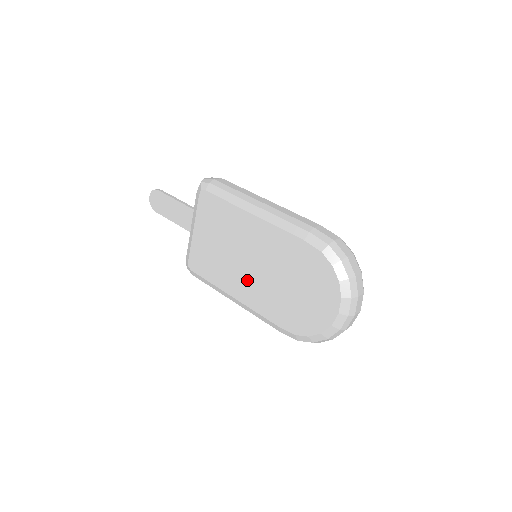
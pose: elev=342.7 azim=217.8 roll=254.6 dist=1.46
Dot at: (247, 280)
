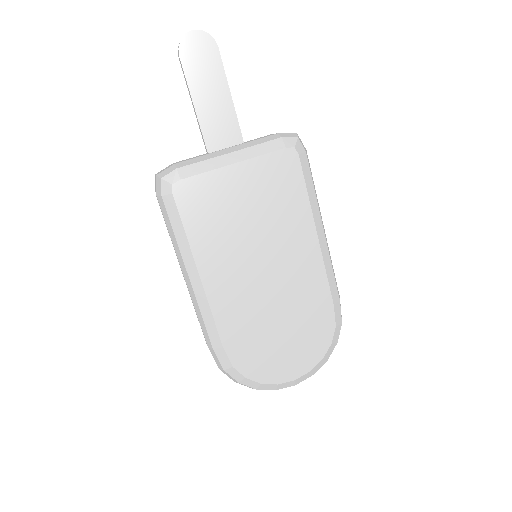
Dot at: (240, 278)
